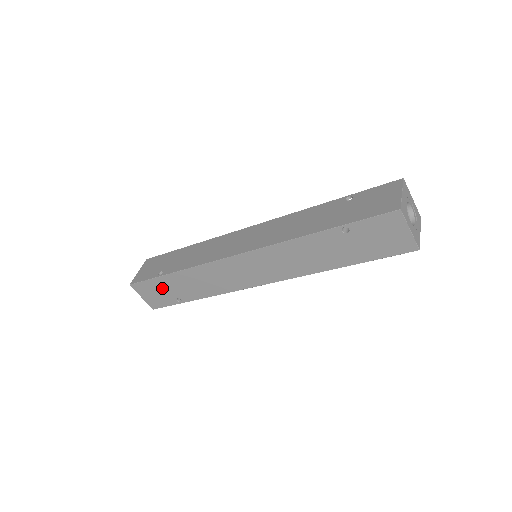
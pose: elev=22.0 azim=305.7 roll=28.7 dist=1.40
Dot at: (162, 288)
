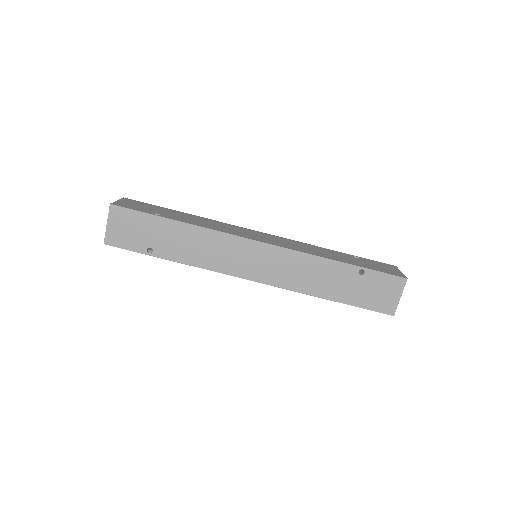
Dot at: (145, 228)
